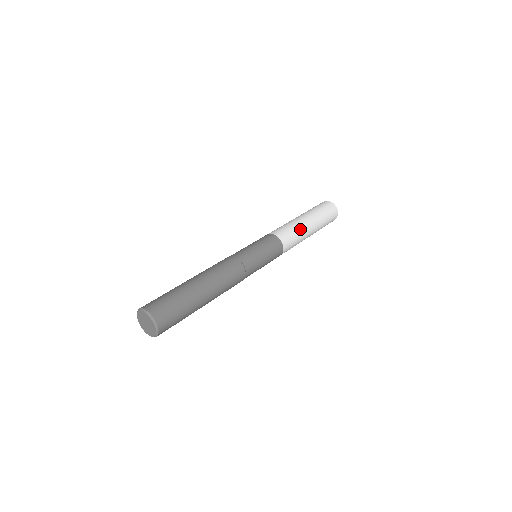
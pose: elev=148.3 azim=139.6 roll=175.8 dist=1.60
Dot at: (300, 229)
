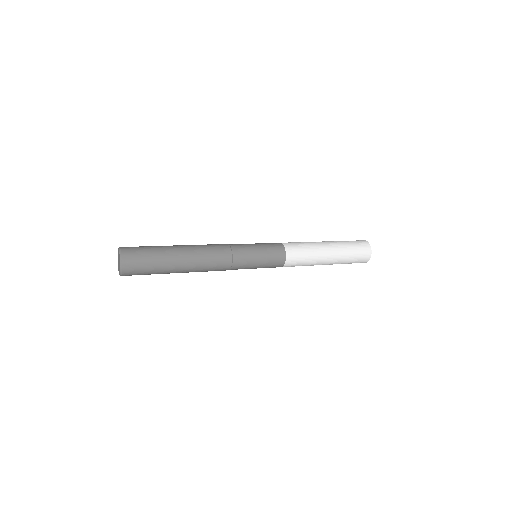
Dot at: (313, 247)
